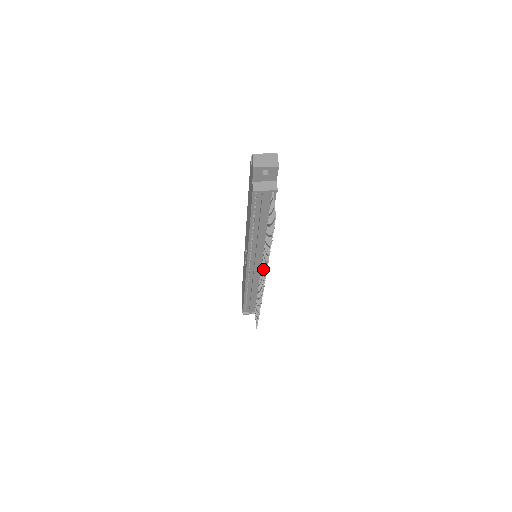
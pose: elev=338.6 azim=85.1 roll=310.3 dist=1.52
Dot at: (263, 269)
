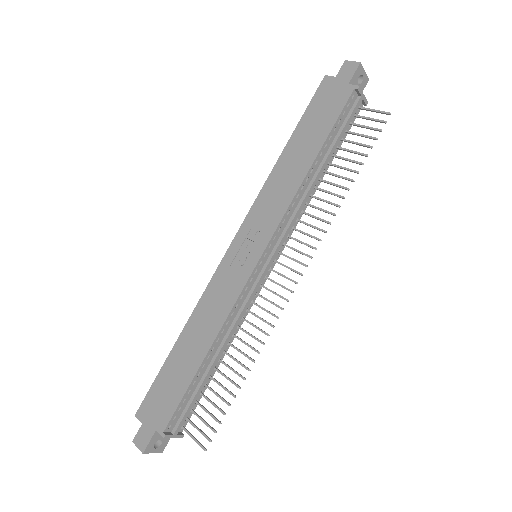
Dot at: occluded
